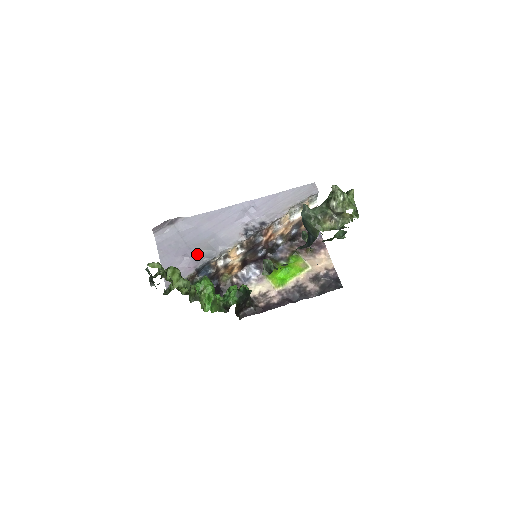
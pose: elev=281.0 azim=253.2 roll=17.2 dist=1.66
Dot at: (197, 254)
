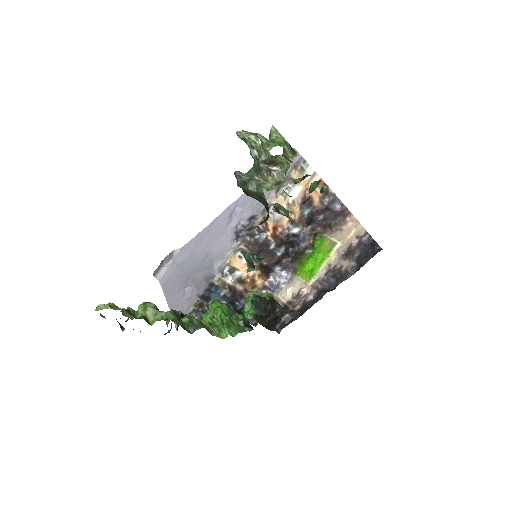
Dot at: (197, 280)
